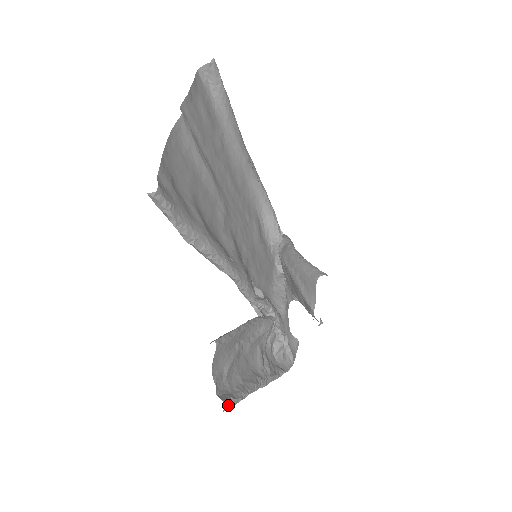
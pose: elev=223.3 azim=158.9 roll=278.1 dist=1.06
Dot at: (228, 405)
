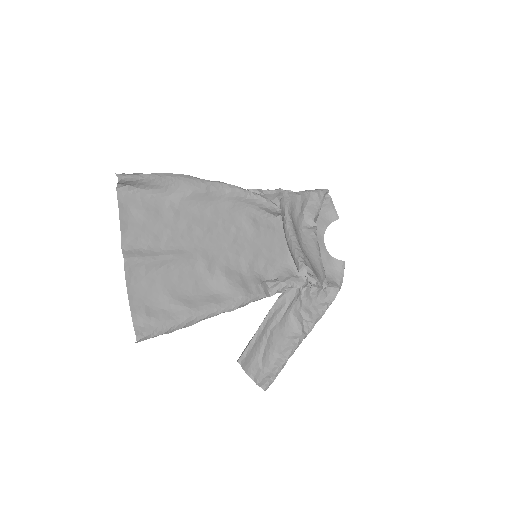
Dot at: (267, 386)
